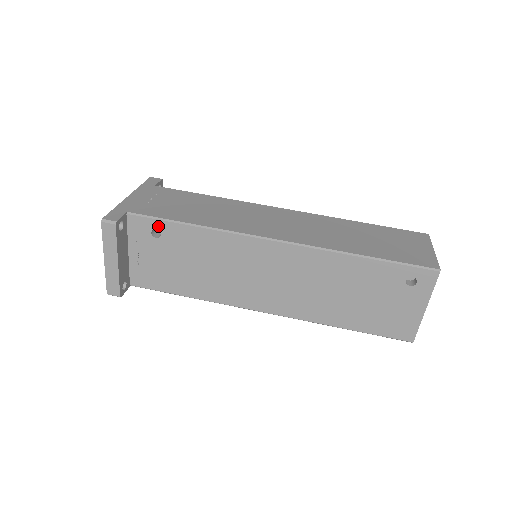
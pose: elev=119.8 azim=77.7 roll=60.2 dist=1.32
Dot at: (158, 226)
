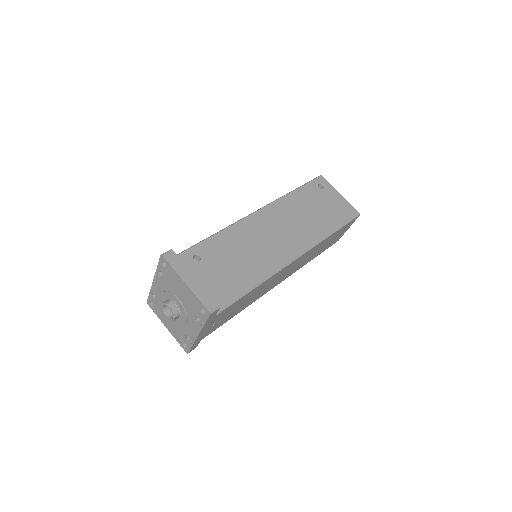
Dot at: (193, 252)
